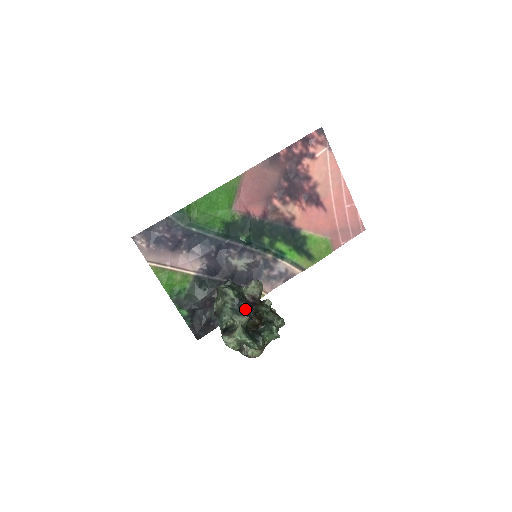
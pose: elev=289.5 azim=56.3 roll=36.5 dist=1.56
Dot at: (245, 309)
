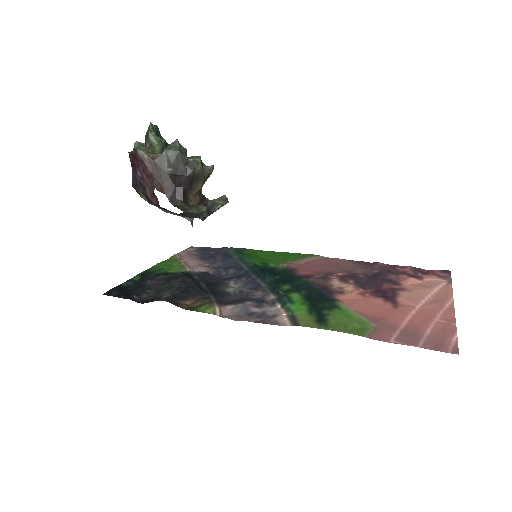
Dot at: occluded
